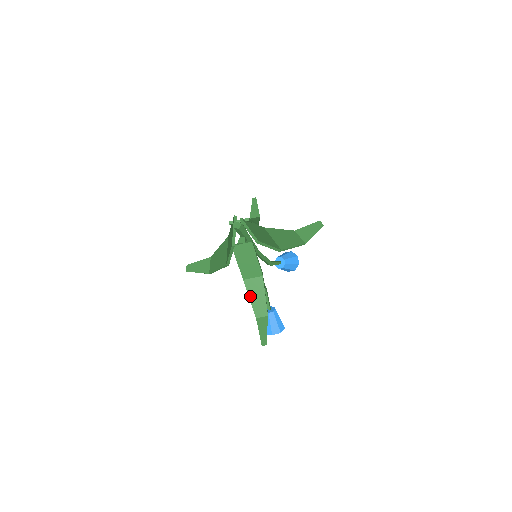
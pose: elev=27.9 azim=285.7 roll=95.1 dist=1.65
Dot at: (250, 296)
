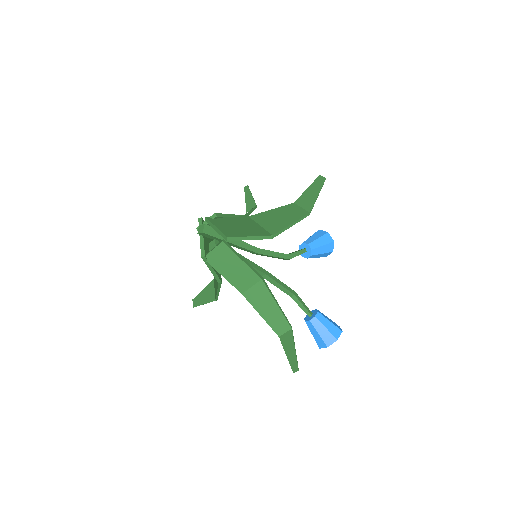
Dot at: (259, 311)
